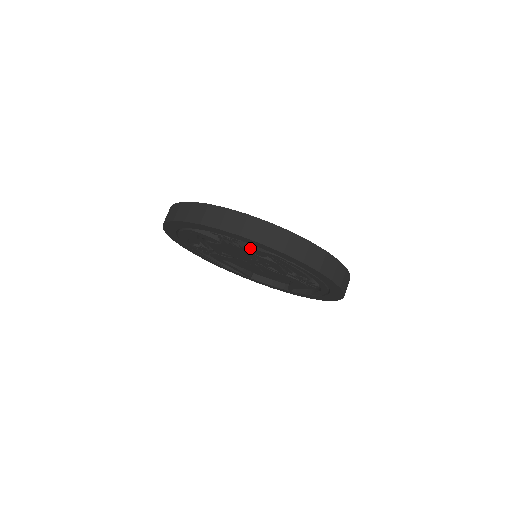
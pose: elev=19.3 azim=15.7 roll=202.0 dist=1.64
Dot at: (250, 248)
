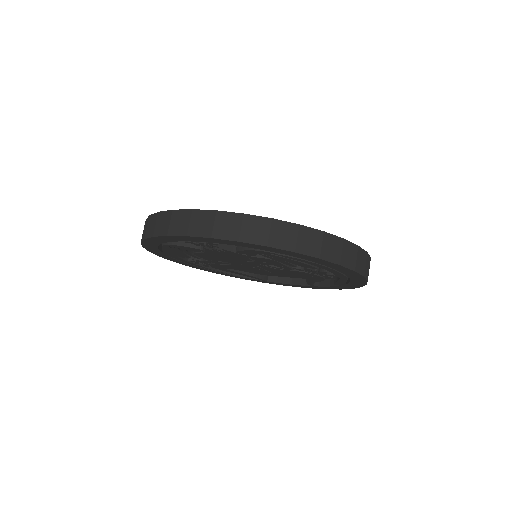
Dot at: (236, 249)
